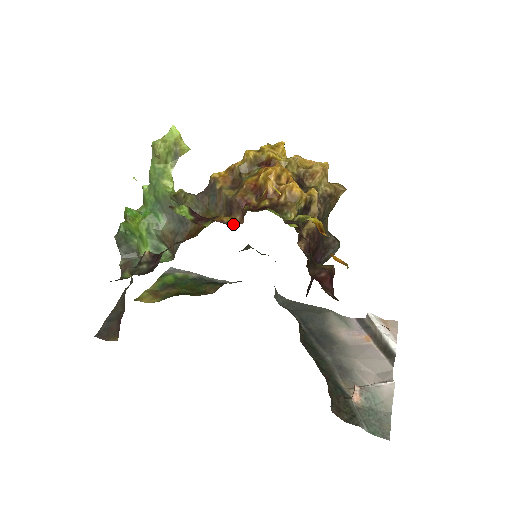
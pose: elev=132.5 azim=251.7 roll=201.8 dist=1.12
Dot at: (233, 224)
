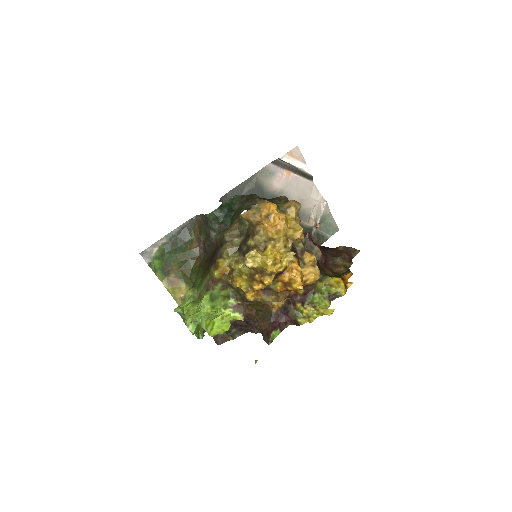
Dot at: (285, 303)
